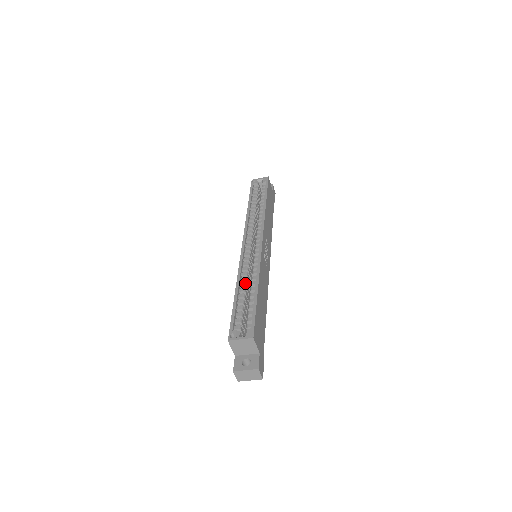
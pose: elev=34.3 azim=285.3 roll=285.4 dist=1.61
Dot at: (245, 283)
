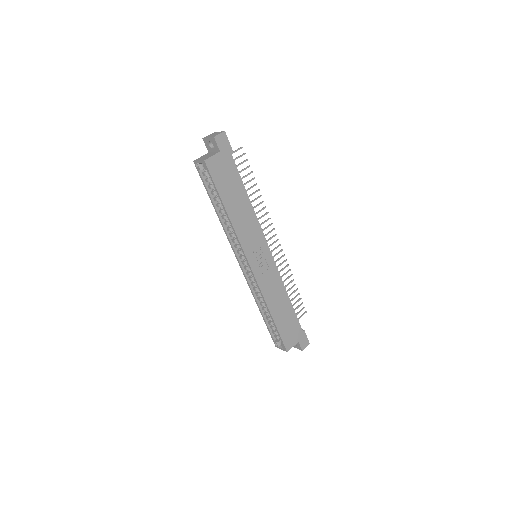
Dot at: (262, 304)
